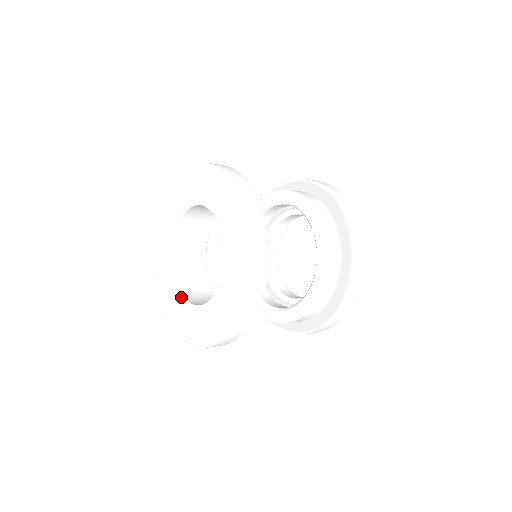
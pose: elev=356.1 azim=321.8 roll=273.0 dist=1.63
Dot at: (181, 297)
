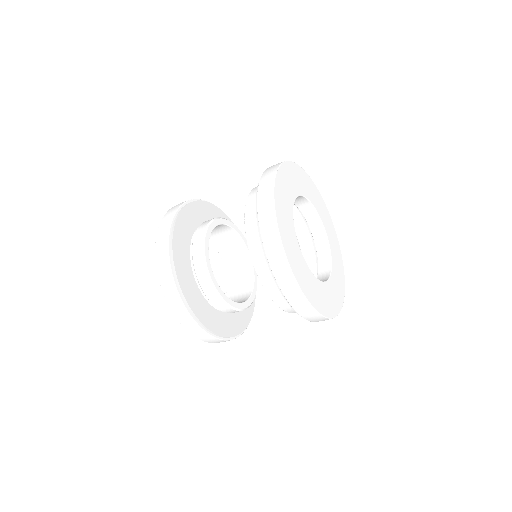
Dot at: (226, 295)
